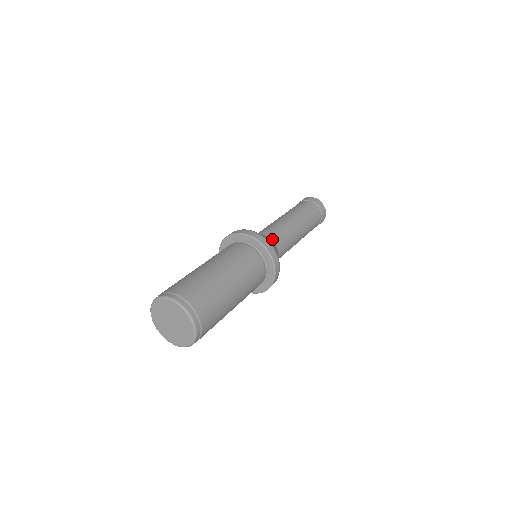
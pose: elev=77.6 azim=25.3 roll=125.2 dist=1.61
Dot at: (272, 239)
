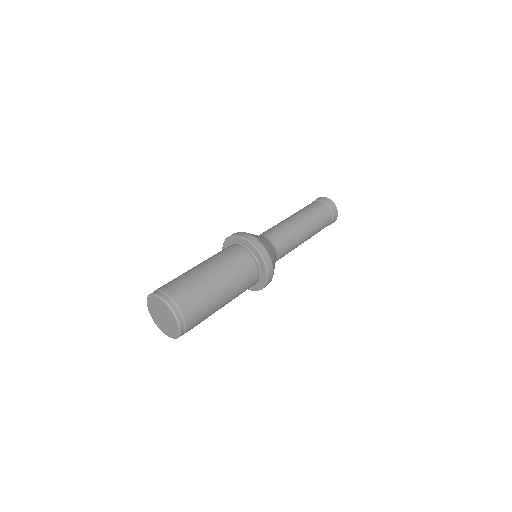
Dot at: (274, 244)
